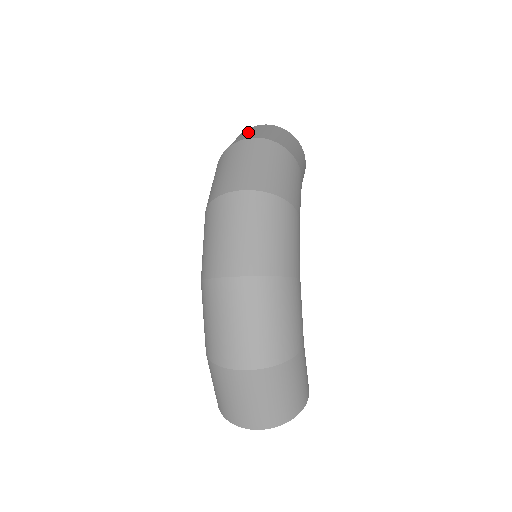
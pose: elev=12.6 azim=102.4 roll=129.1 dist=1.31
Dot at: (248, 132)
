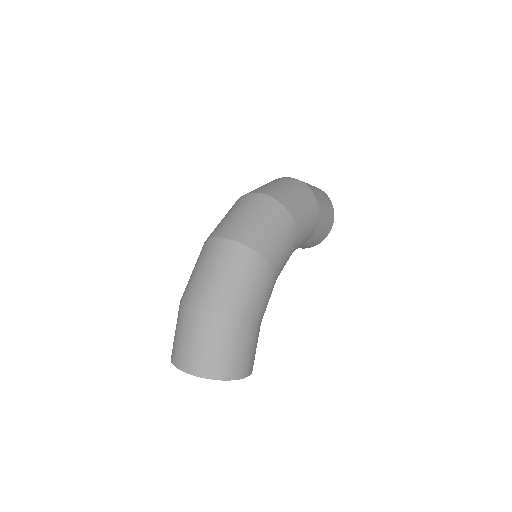
Dot at: occluded
